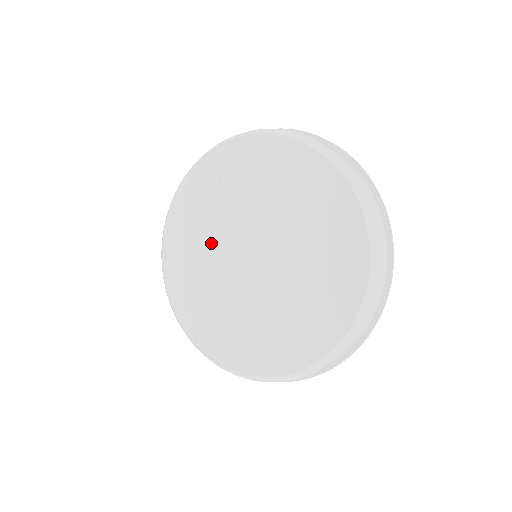
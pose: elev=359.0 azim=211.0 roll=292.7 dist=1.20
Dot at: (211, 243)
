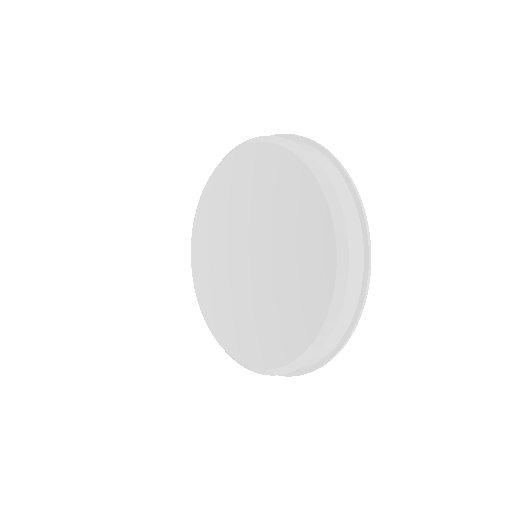
Dot at: (222, 259)
